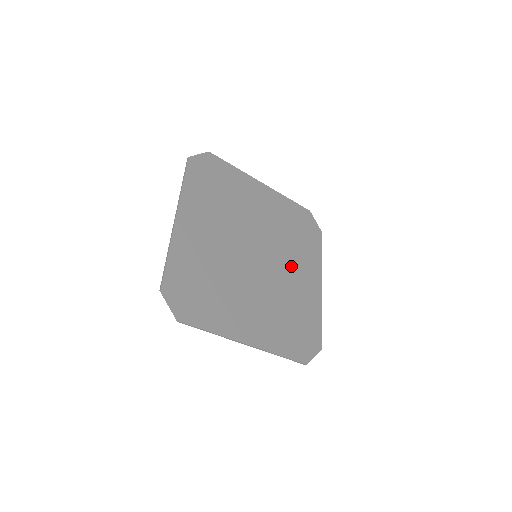
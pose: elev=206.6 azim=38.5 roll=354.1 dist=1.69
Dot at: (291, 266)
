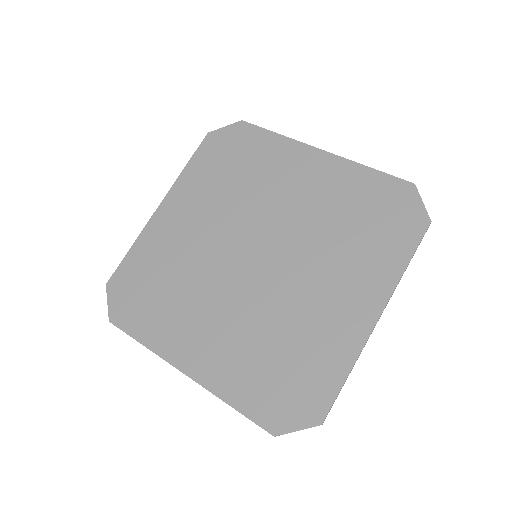
Dot at: (319, 276)
